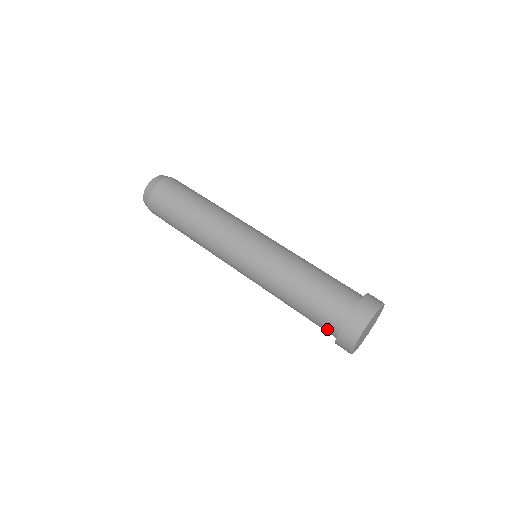
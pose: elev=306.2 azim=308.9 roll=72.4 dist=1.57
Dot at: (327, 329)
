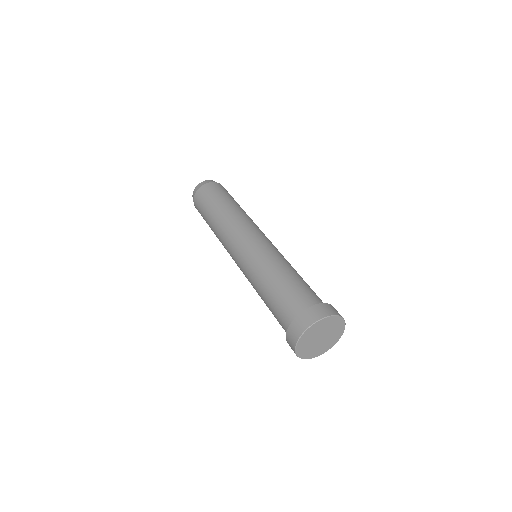
Dot at: (285, 320)
